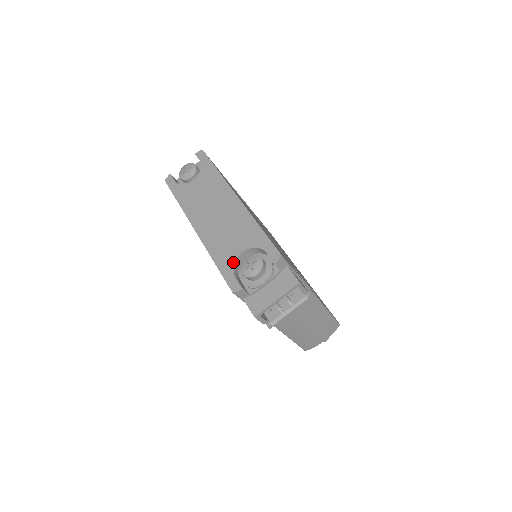
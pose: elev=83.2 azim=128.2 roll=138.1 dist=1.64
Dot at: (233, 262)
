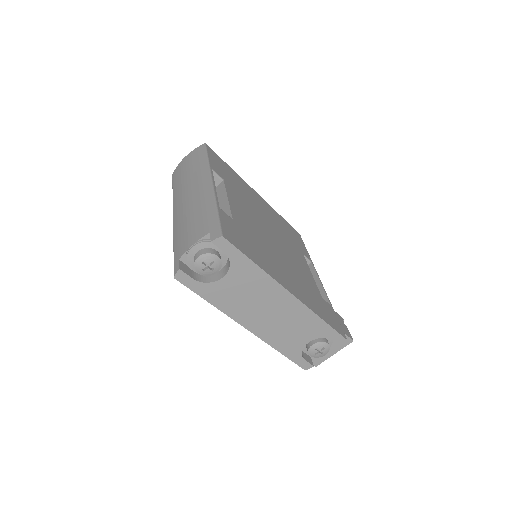
Dot at: (301, 351)
